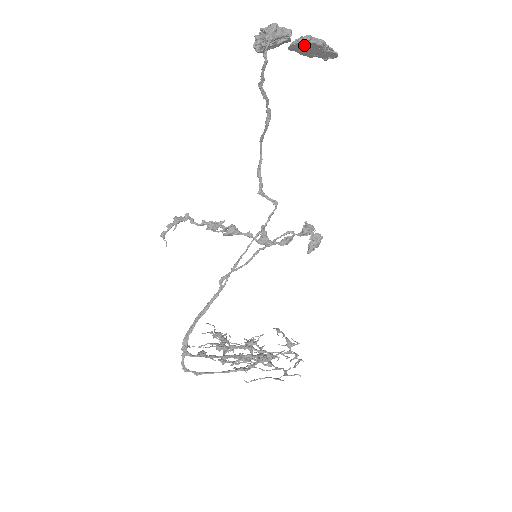
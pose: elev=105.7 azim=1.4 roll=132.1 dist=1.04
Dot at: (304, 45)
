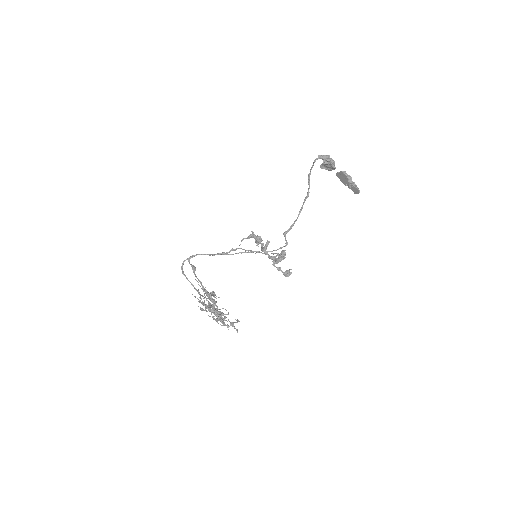
Dot at: (341, 175)
